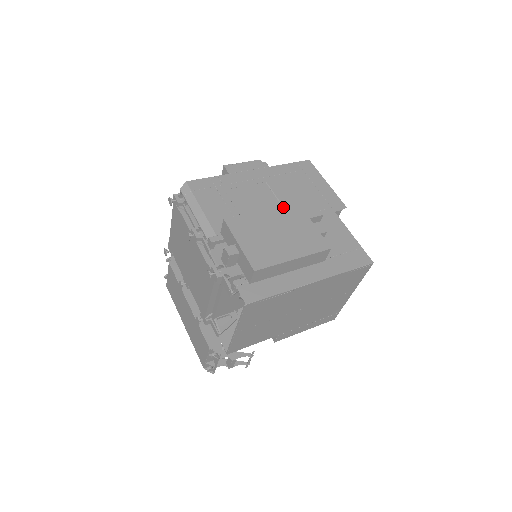
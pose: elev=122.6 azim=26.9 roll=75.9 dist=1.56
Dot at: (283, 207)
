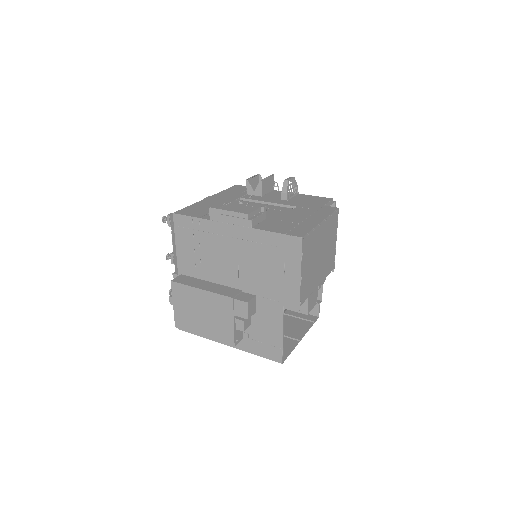
Dot at: (218, 295)
